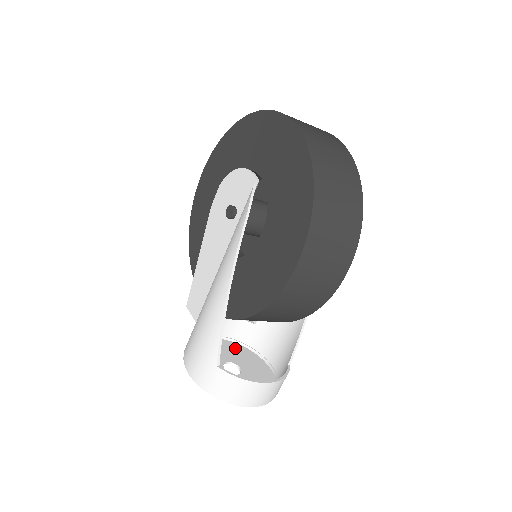
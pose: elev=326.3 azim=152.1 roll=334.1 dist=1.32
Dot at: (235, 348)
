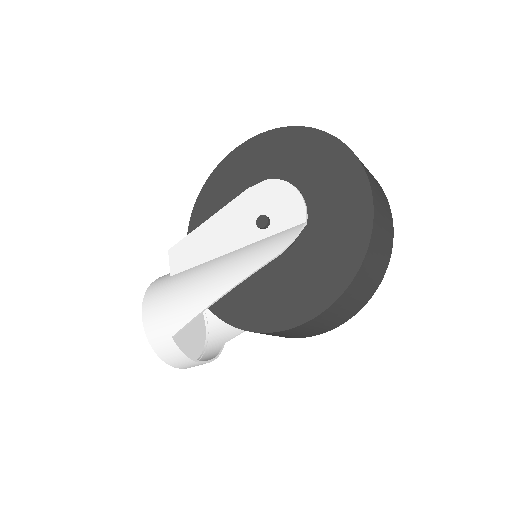
Dot at: occluded
